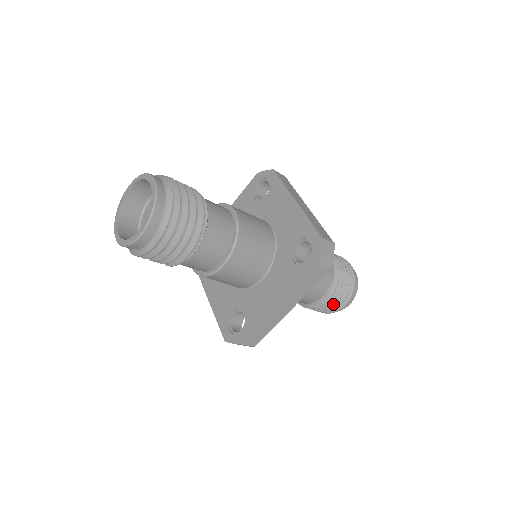
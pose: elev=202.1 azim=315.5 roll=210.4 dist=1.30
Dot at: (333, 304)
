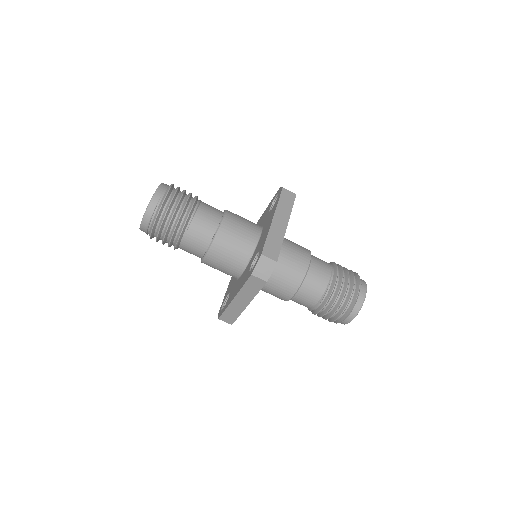
Dot at: (347, 282)
